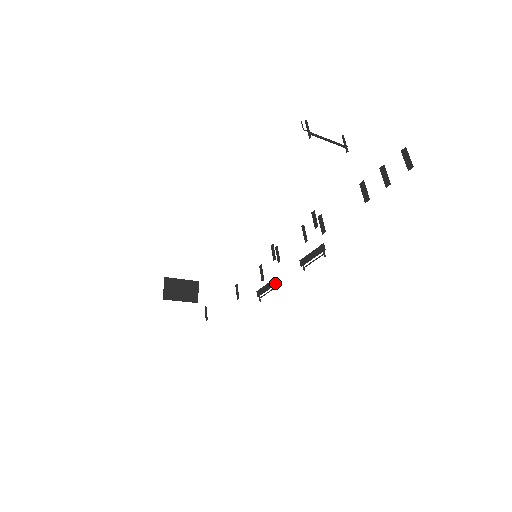
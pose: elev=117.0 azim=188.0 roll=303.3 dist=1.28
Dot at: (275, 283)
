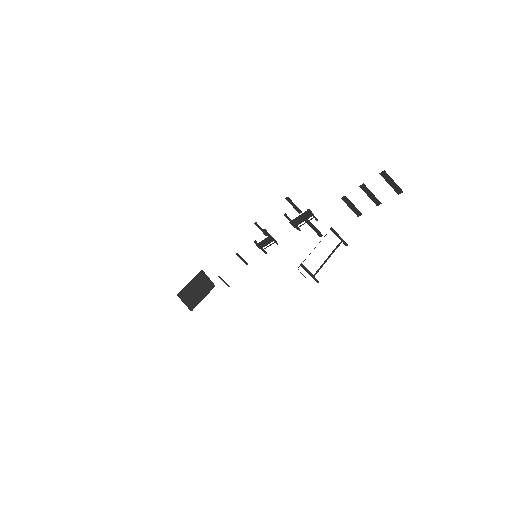
Dot at: occluded
